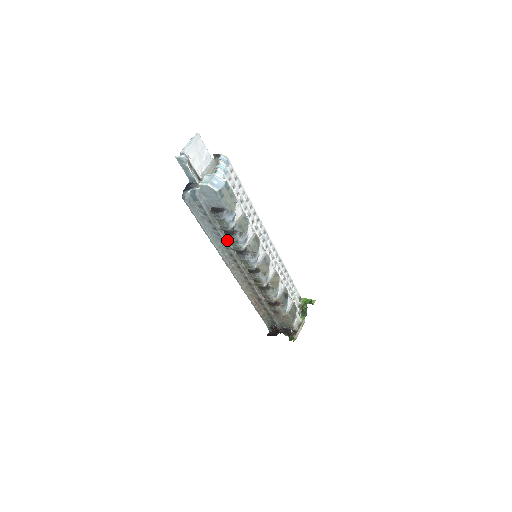
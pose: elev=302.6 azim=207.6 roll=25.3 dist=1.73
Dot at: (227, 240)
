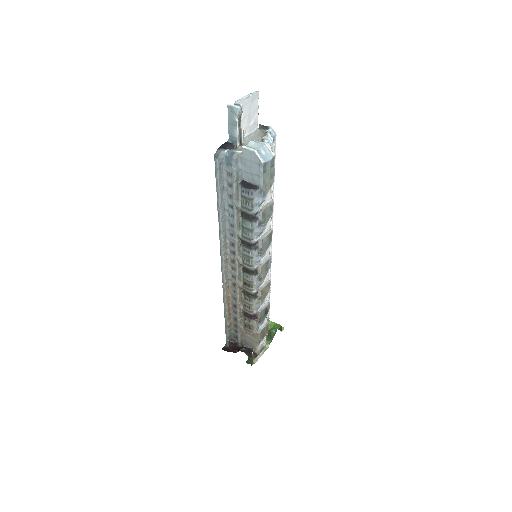
Dot at: (239, 225)
